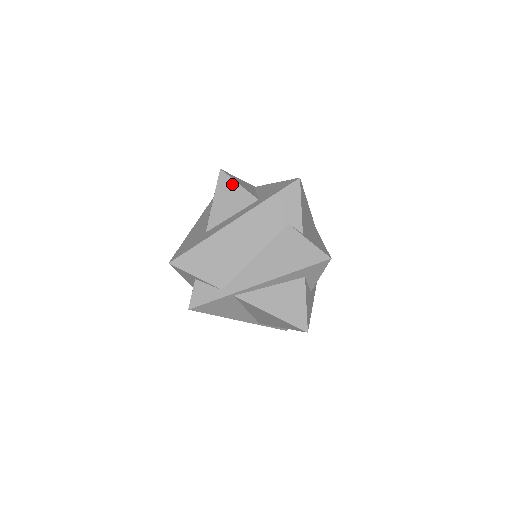
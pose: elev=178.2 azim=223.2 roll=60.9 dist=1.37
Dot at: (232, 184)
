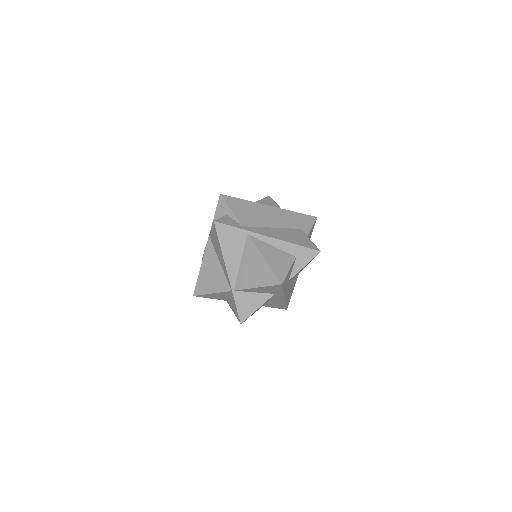
Dot at: (273, 202)
